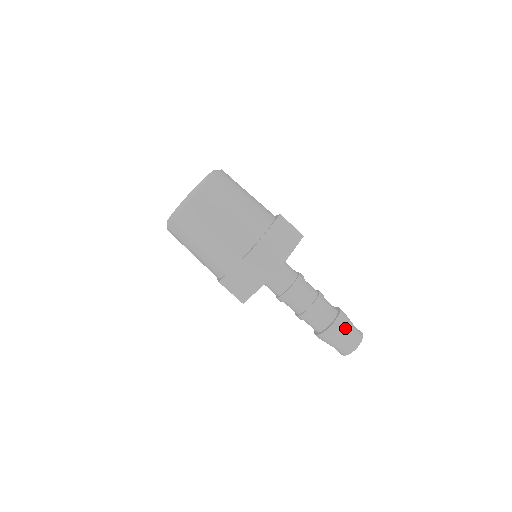
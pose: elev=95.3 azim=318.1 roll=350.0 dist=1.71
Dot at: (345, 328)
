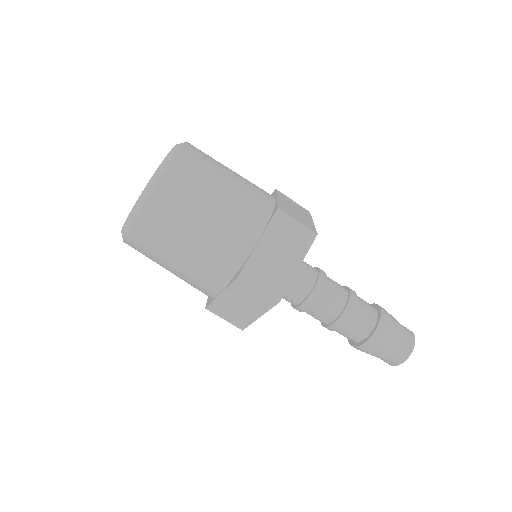
Dot at: (393, 319)
